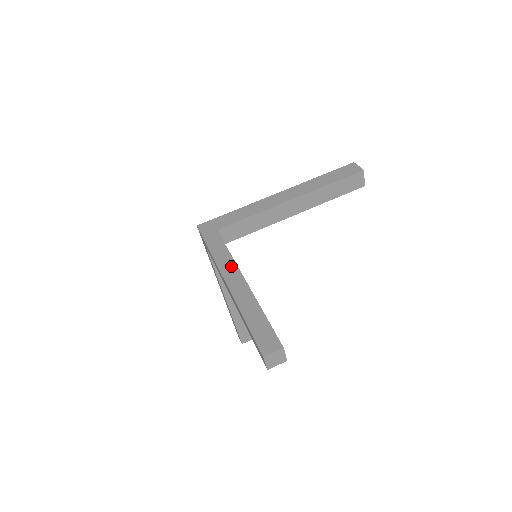
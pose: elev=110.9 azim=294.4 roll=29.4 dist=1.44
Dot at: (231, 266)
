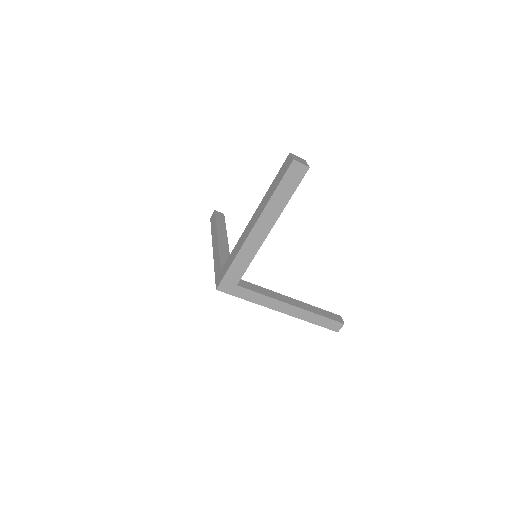
Dot at: (276, 303)
